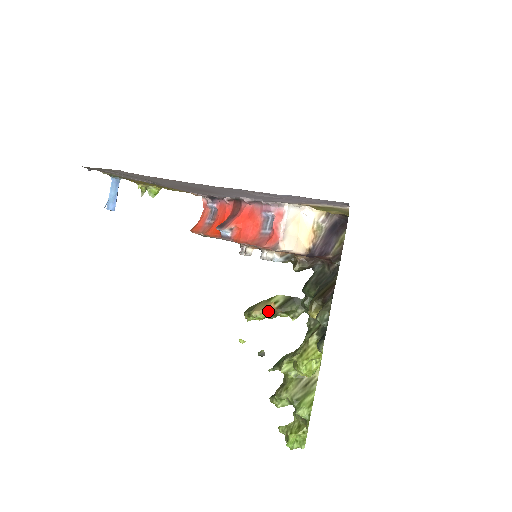
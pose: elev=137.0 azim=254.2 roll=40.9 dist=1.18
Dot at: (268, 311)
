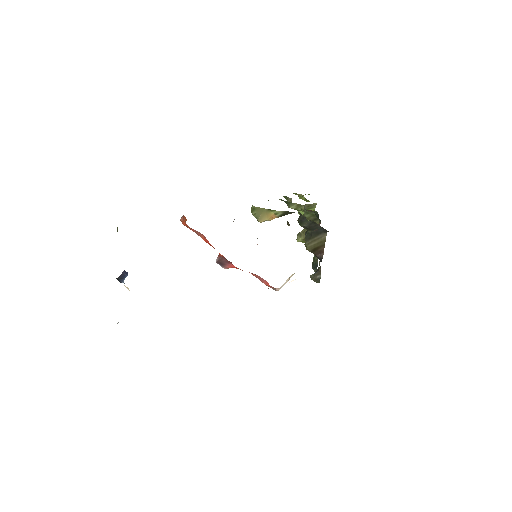
Dot at: occluded
